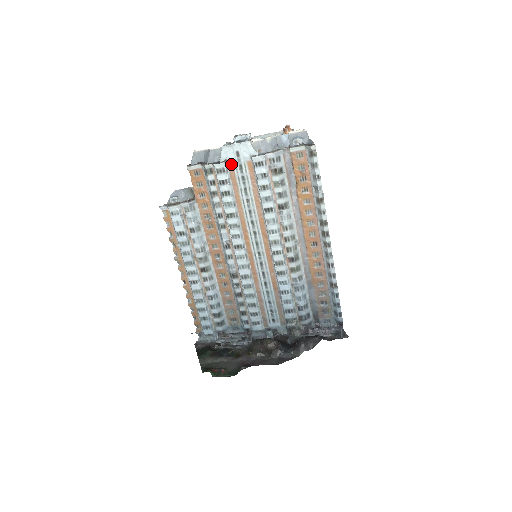
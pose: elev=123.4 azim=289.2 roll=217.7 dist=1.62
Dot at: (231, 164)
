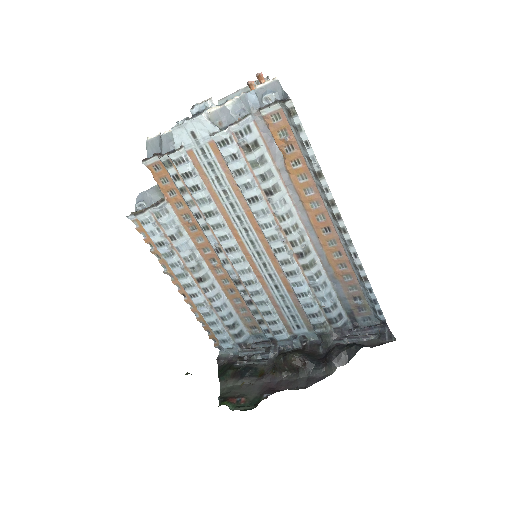
Dot at: (190, 150)
